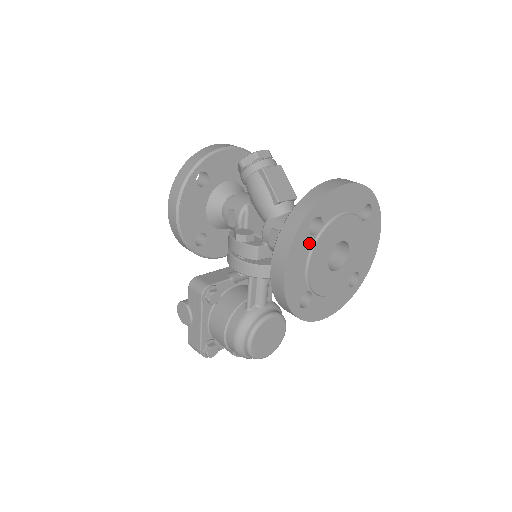
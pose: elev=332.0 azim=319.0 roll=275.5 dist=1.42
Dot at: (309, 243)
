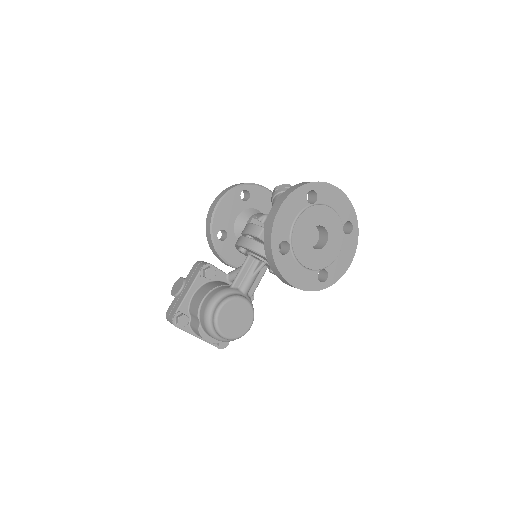
Dot at: (303, 204)
